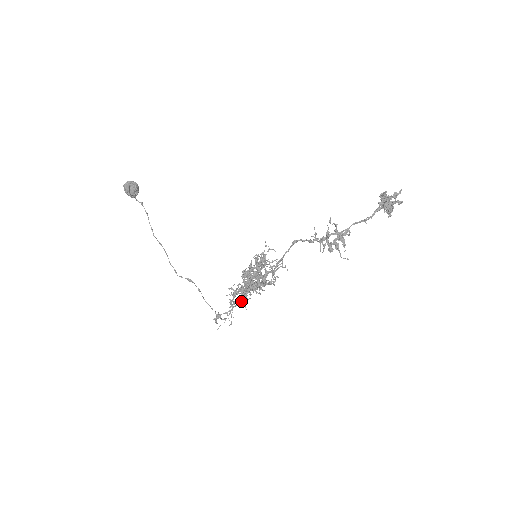
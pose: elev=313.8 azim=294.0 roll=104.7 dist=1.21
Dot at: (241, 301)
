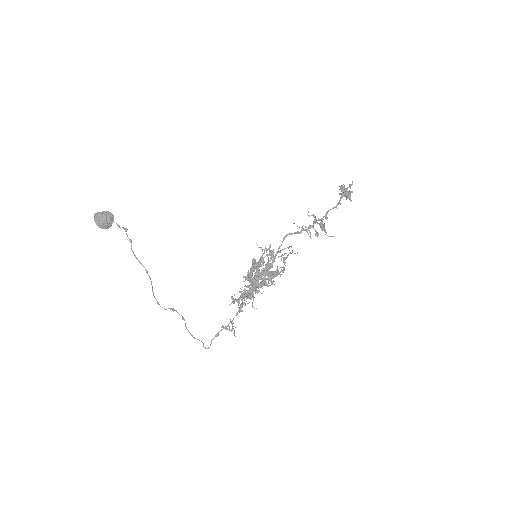
Dot at: occluded
